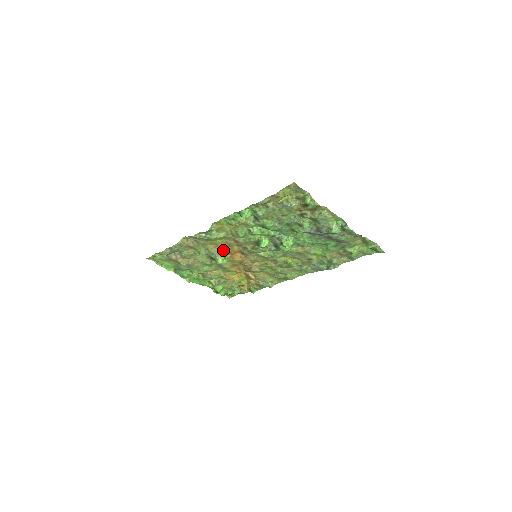
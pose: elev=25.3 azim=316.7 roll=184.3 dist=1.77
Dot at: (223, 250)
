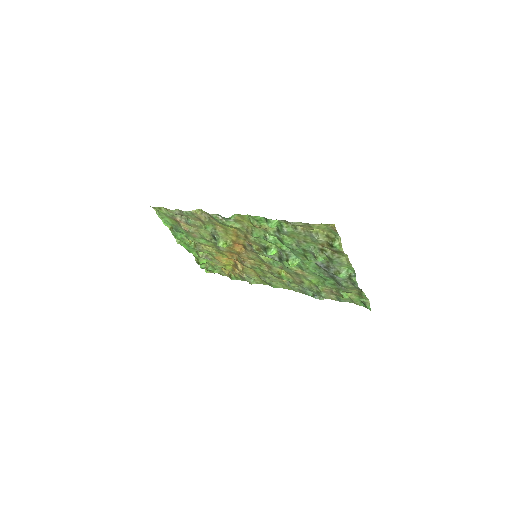
Dot at: (229, 236)
